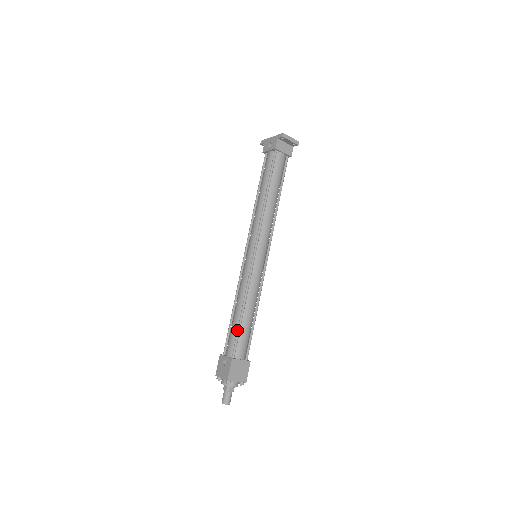
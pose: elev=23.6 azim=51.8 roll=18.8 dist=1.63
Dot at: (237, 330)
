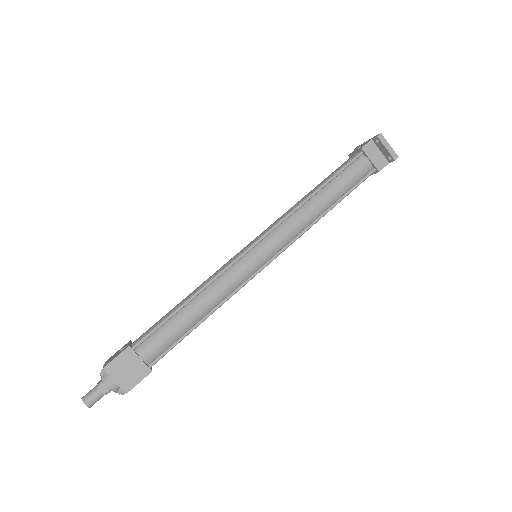
Dot at: (164, 319)
